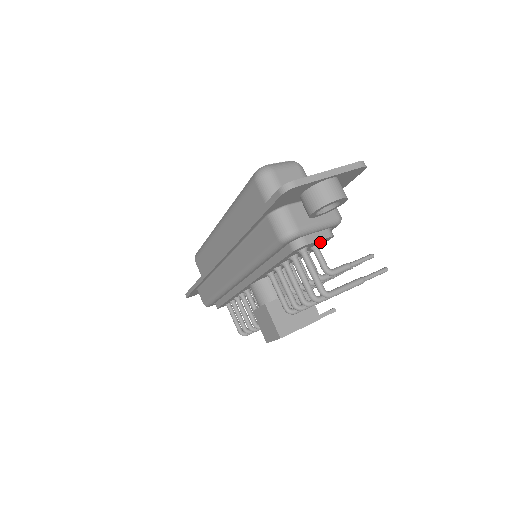
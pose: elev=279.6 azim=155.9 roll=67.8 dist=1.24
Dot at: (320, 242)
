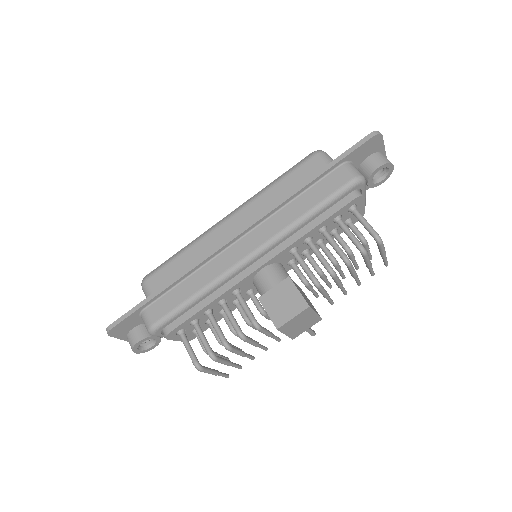
Dot at: occluded
